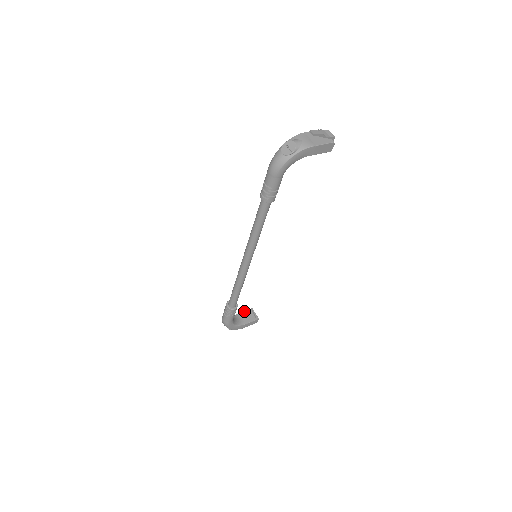
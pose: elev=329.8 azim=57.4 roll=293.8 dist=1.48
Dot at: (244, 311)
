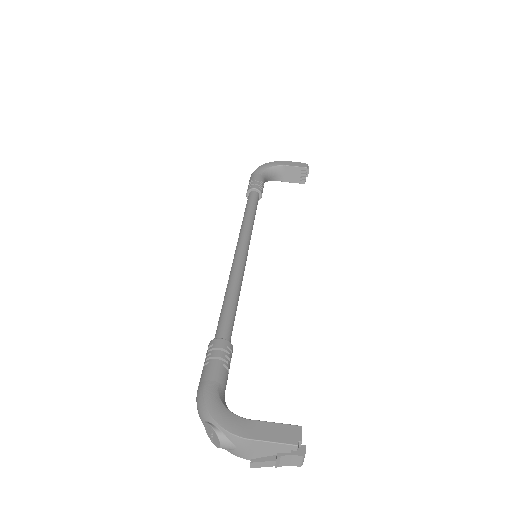
Dot at: (294, 166)
